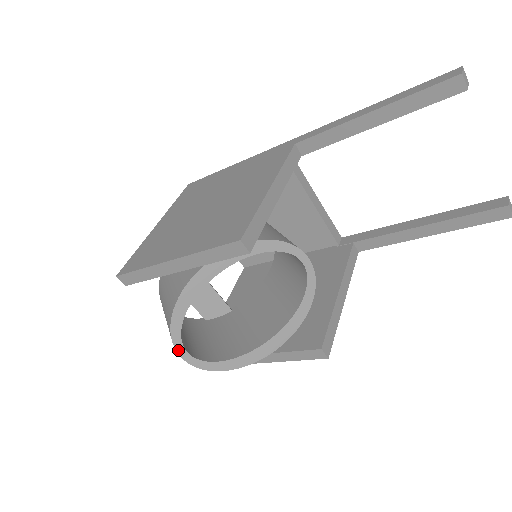
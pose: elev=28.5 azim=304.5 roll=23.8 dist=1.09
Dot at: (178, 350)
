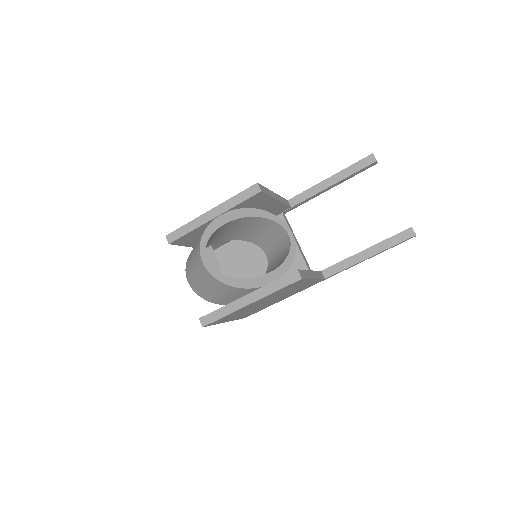
Dot at: (201, 255)
